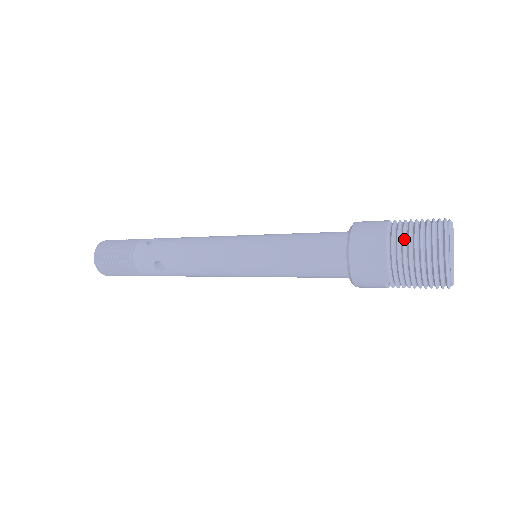
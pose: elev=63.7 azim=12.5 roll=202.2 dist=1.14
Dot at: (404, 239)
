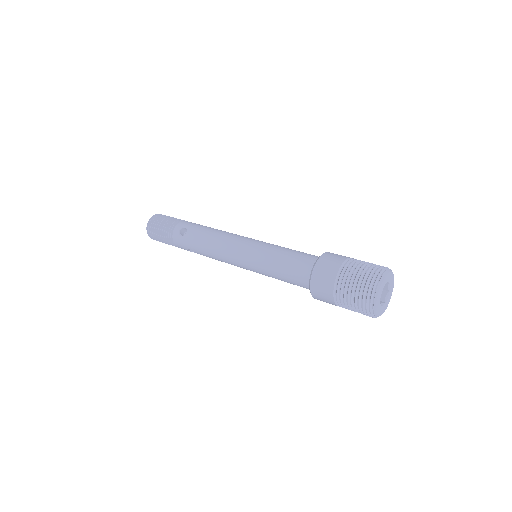
Dot at: (345, 293)
